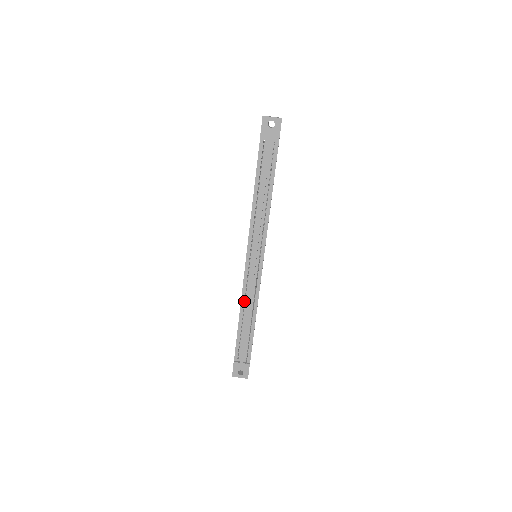
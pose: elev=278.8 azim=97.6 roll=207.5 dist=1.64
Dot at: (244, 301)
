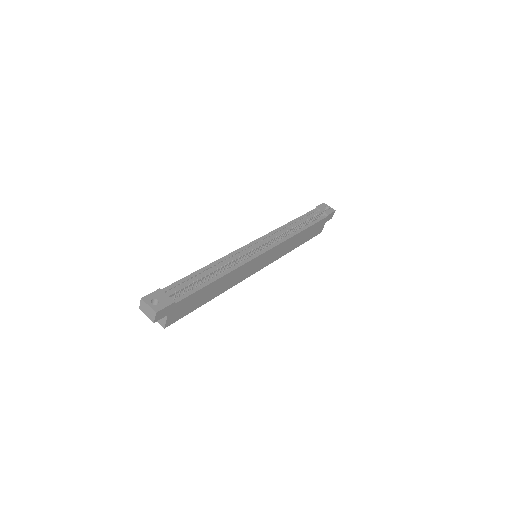
Dot at: occluded
